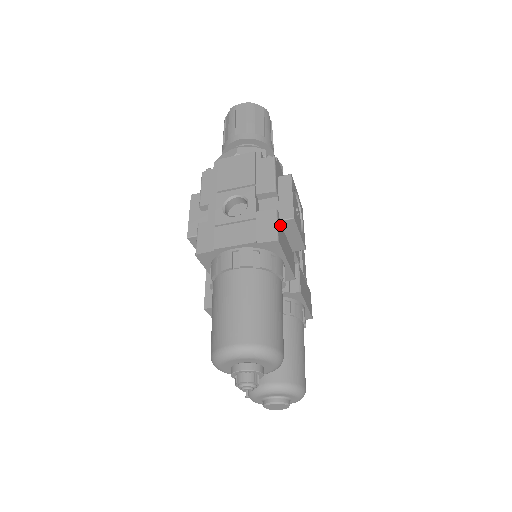
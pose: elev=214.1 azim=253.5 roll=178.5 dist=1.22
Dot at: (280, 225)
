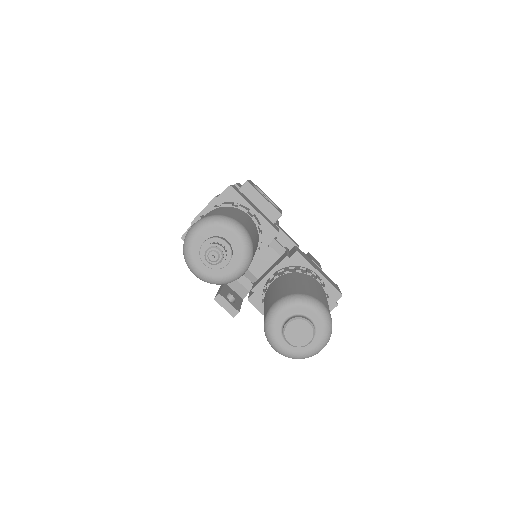
Dot at: (240, 191)
